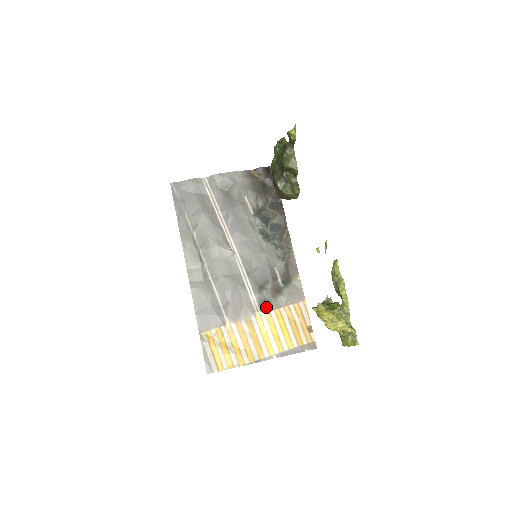
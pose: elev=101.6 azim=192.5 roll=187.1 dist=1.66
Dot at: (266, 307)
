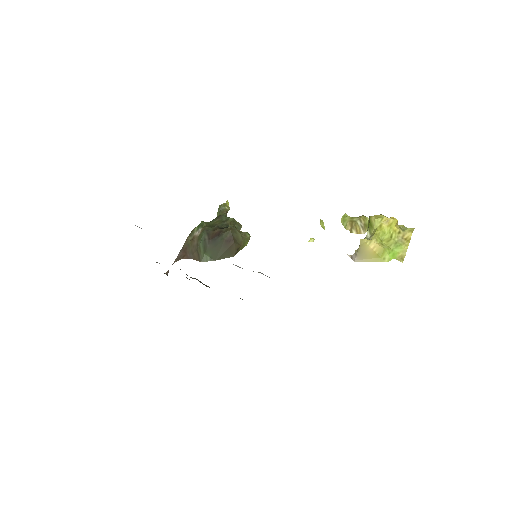
Dot at: occluded
